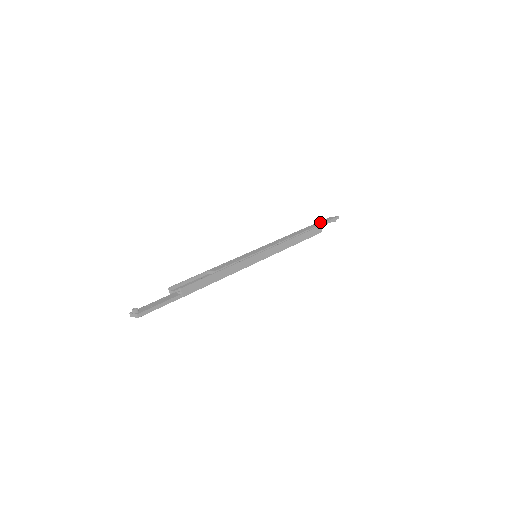
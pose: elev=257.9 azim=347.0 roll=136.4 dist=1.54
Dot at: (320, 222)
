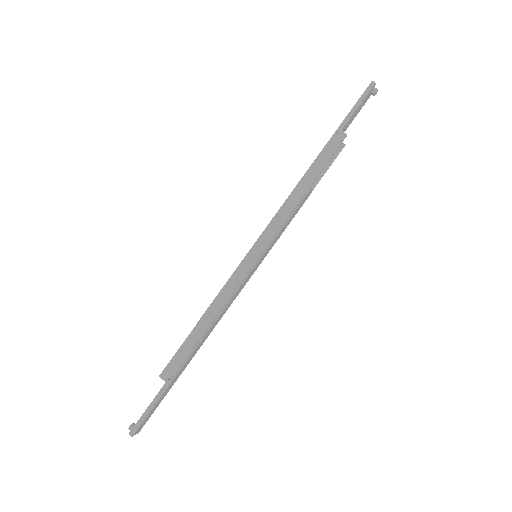
Dot at: occluded
